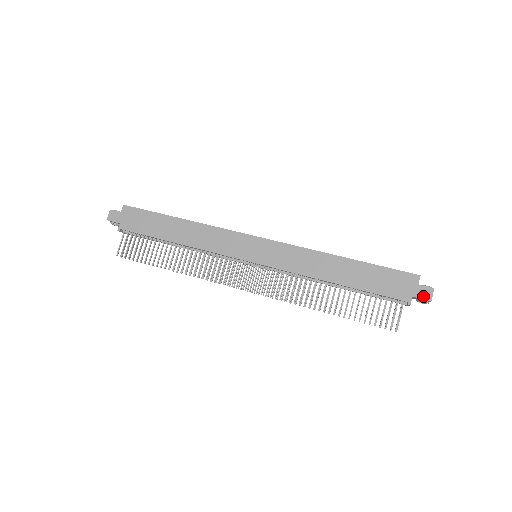
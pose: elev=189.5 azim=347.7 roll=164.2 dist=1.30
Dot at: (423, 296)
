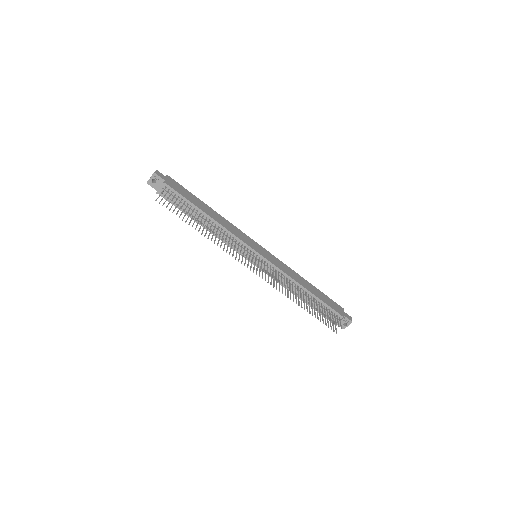
Dot at: (348, 318)
